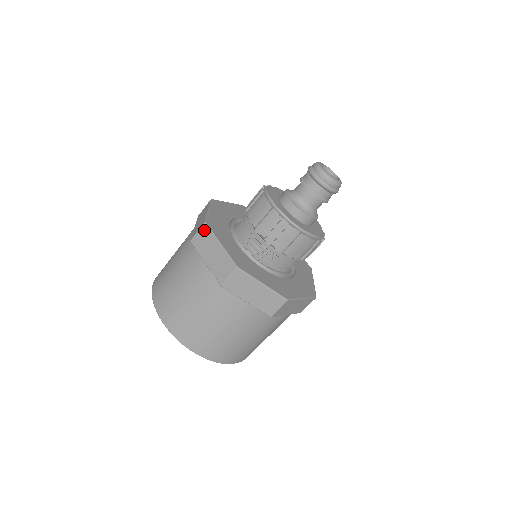
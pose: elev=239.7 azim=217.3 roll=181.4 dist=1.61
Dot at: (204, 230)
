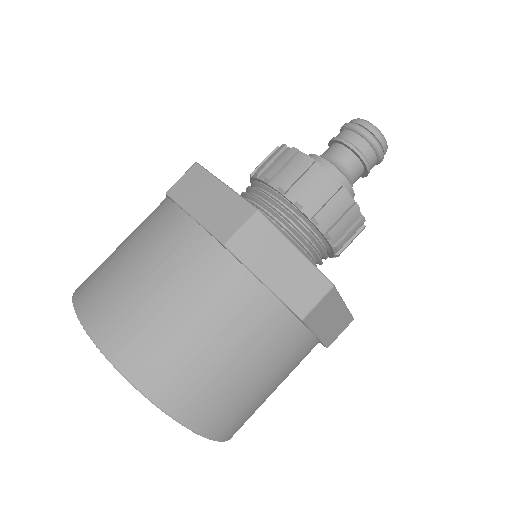
Dot at: occluded
